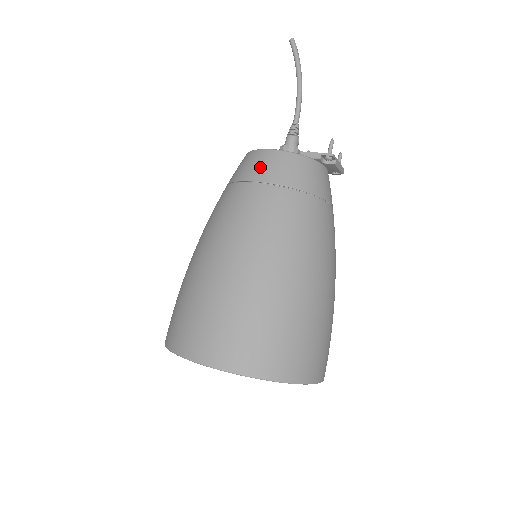
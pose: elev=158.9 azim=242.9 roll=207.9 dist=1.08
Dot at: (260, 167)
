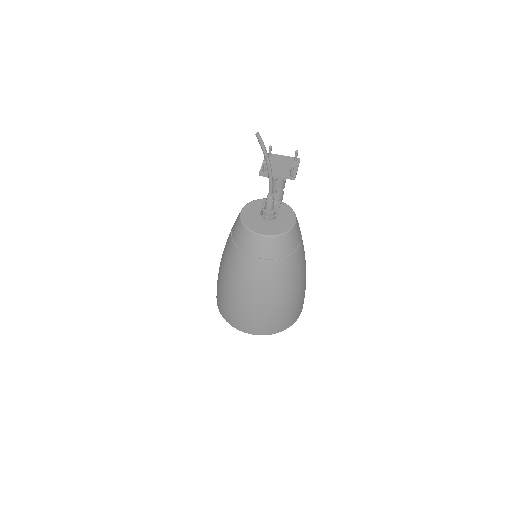
Dot at: (258, 249)
